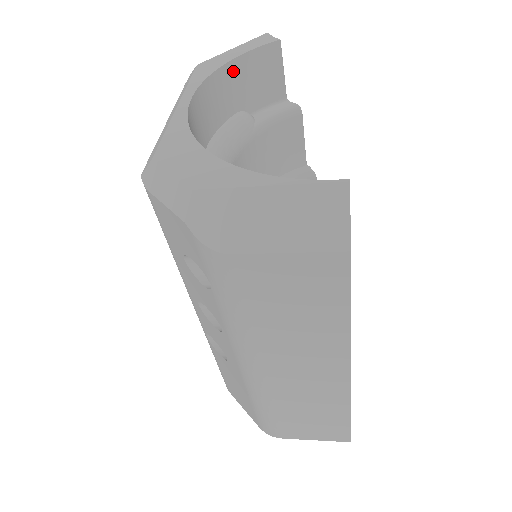
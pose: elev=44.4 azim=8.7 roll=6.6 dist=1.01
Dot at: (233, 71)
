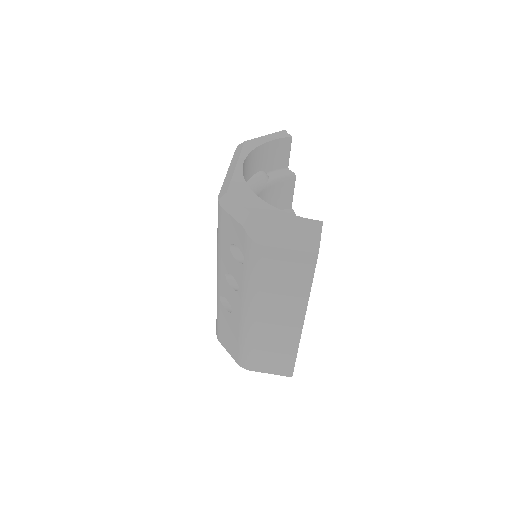
Dot at: (264, 149)
